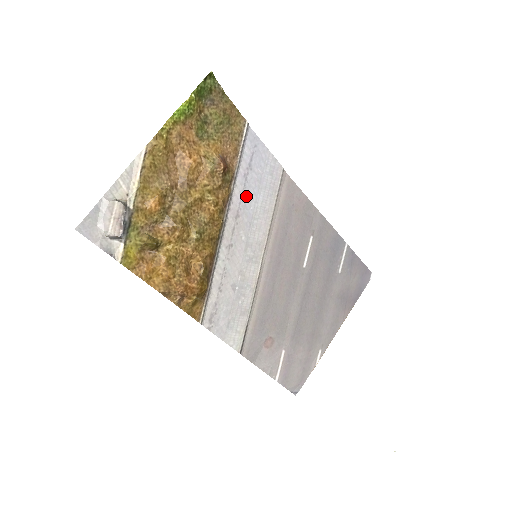
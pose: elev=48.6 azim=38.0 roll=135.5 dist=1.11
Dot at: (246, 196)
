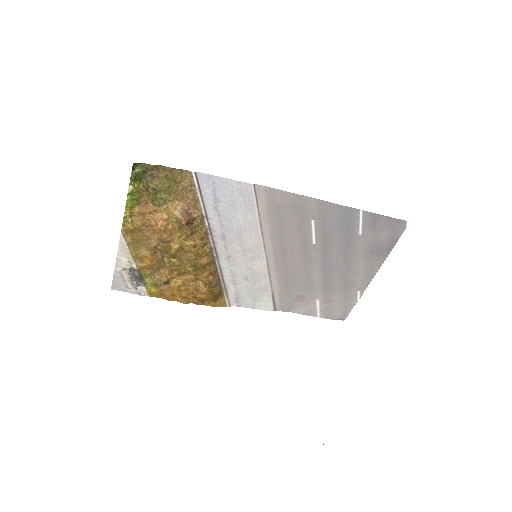
Dot at: (225, 221)
